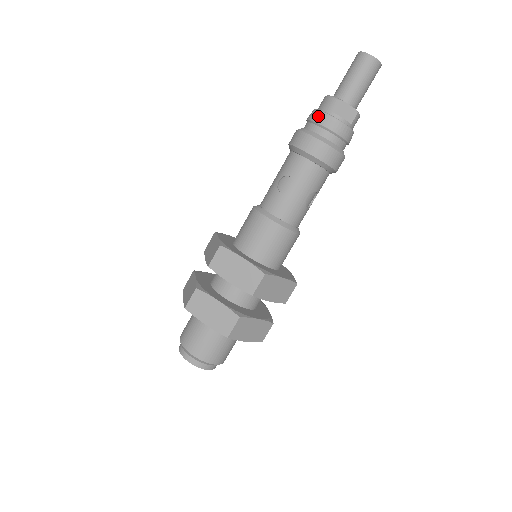
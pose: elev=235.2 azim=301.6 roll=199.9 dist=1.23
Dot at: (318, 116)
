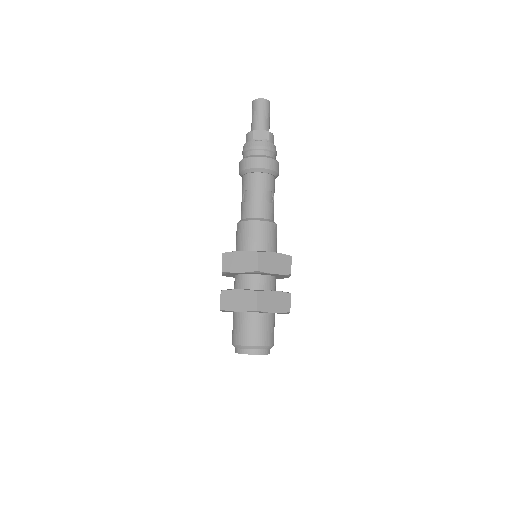
Dot at: (245, 146)
